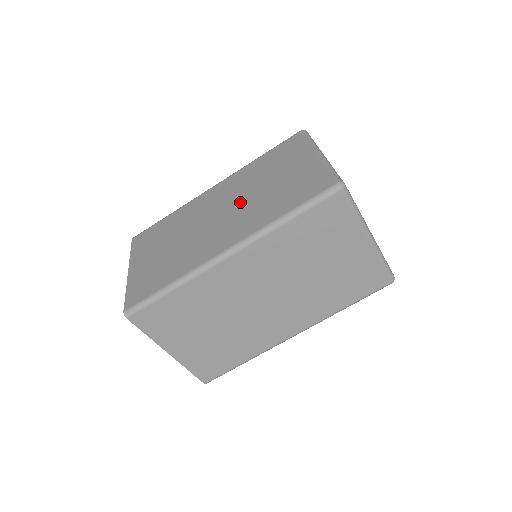
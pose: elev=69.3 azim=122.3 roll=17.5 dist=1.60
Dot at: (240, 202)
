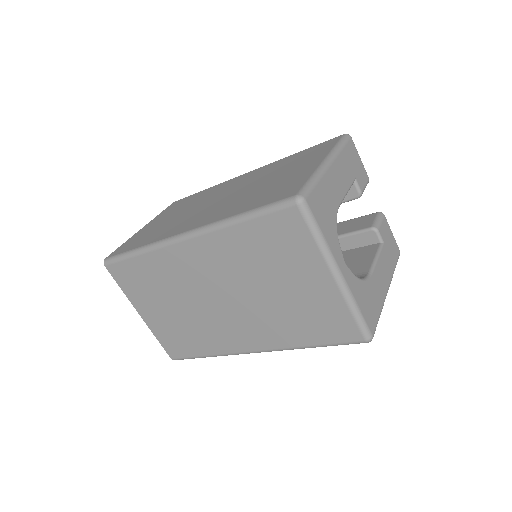
Dot at: (238, 192)
